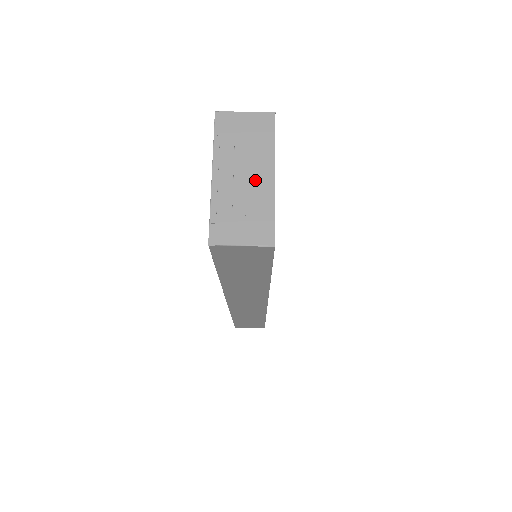
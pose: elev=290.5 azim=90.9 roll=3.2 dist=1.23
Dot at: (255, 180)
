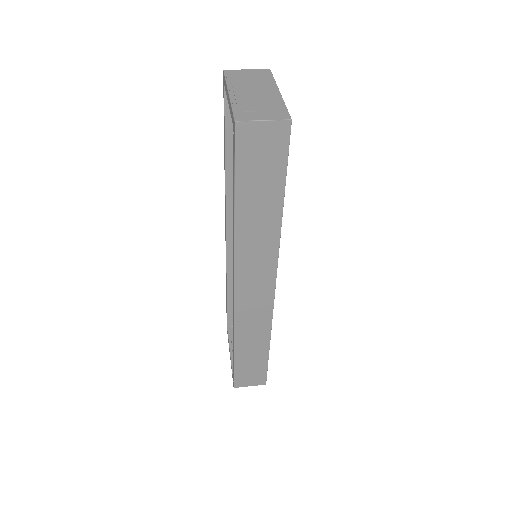
Dot at: (264, 94)
